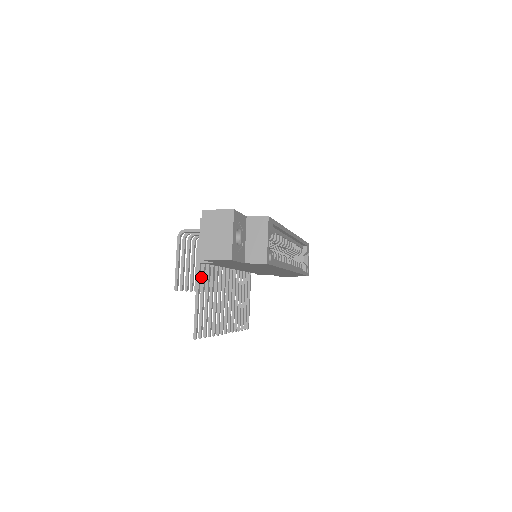
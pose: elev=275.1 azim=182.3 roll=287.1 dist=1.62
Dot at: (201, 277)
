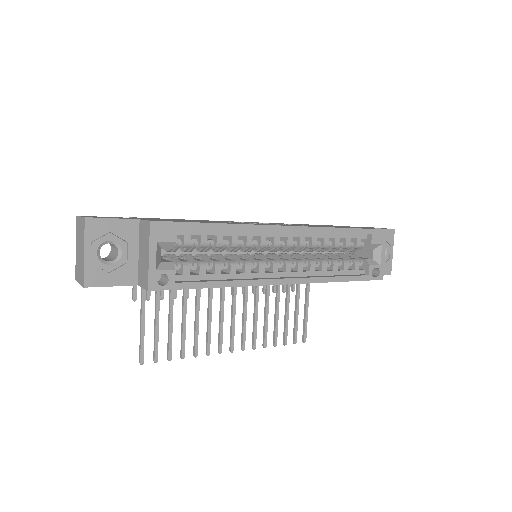
Dot at: occluded
